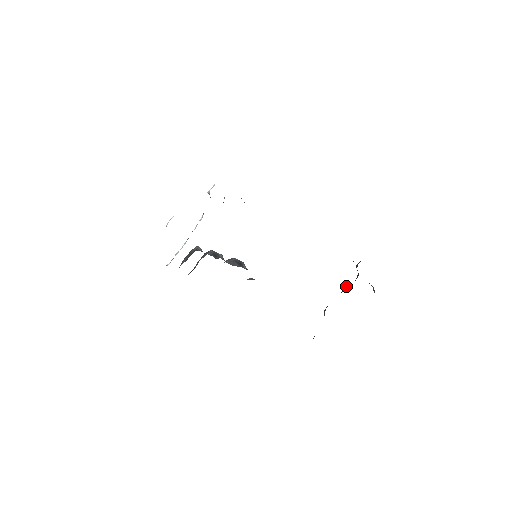
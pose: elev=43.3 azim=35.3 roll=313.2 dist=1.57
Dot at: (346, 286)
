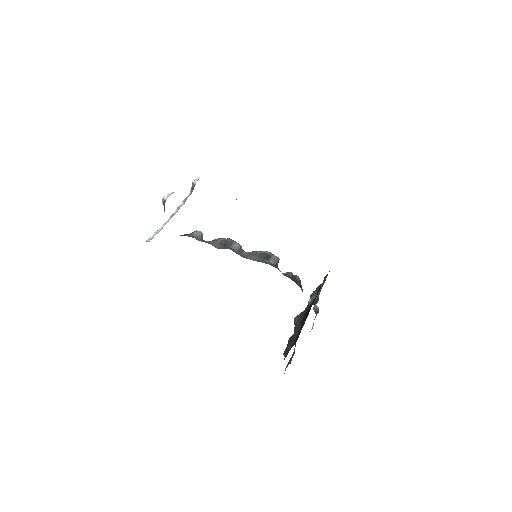
Dot at: (316, 300)
